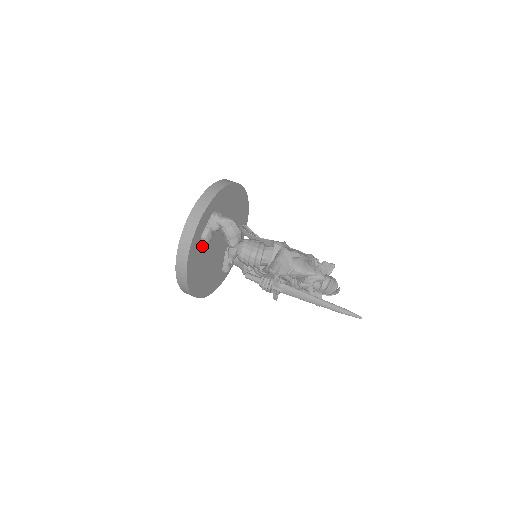
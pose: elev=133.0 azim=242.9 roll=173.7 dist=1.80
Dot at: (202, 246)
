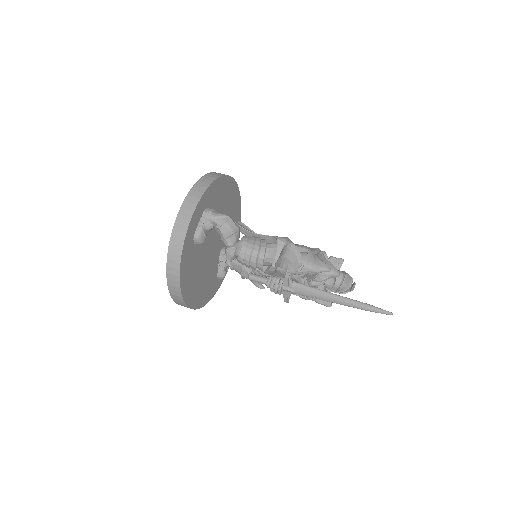
Dot at: (195, 249)
